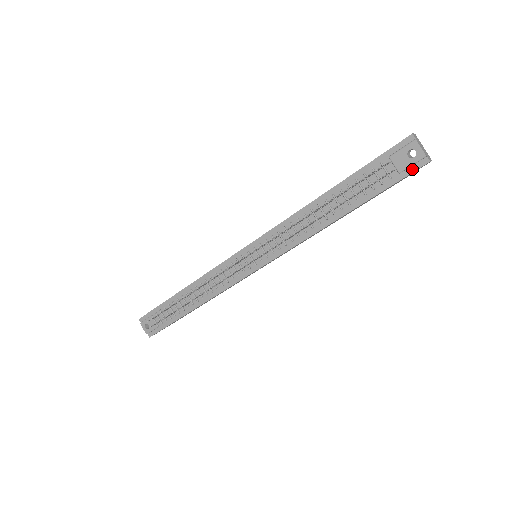
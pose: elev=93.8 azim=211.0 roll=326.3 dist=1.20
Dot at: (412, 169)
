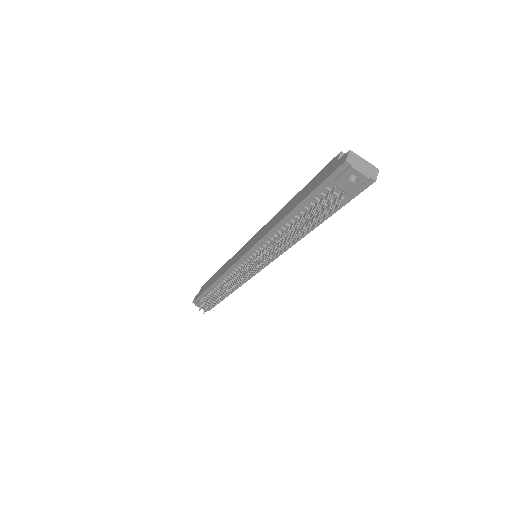
Dot at: (360, 189)
